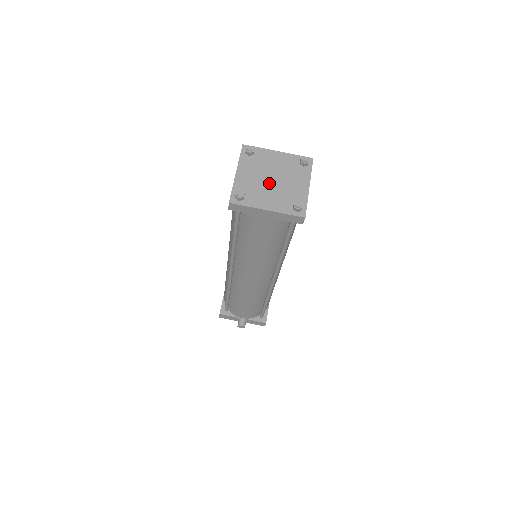
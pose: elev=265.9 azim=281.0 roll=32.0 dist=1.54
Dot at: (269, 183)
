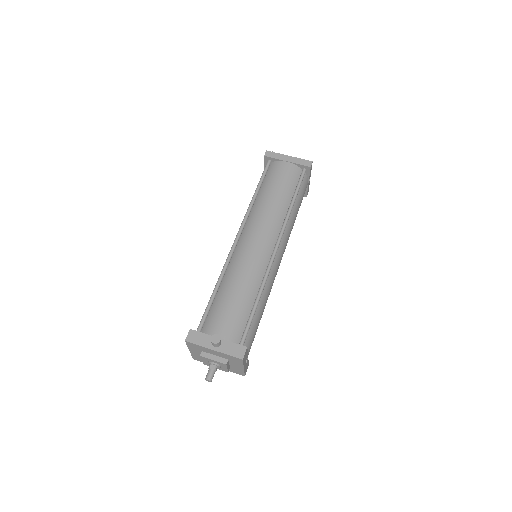
Dot at: occluded
